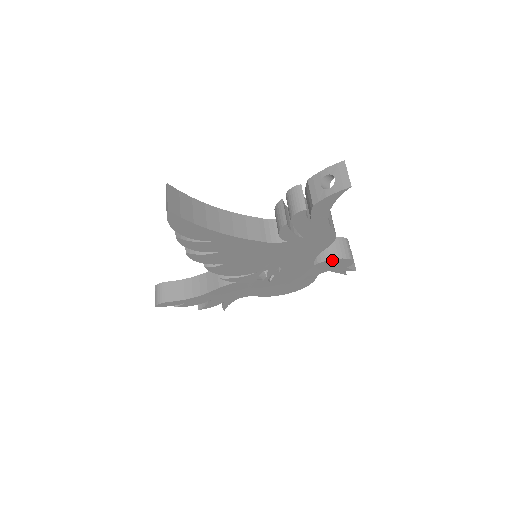
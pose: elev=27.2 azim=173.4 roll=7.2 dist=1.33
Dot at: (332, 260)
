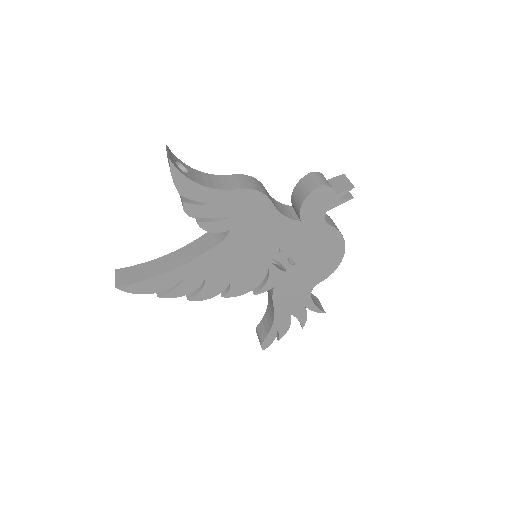
Dot at: (304, 204)
